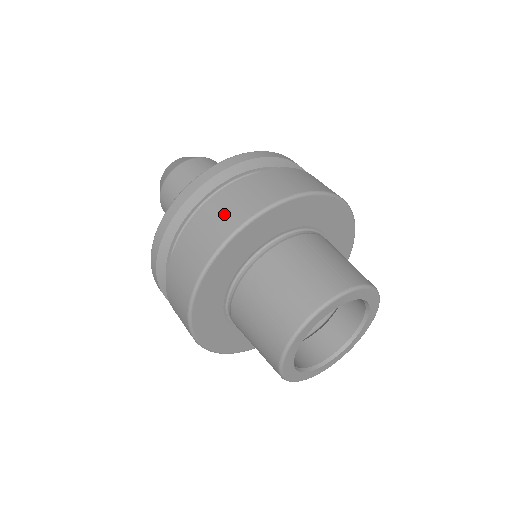
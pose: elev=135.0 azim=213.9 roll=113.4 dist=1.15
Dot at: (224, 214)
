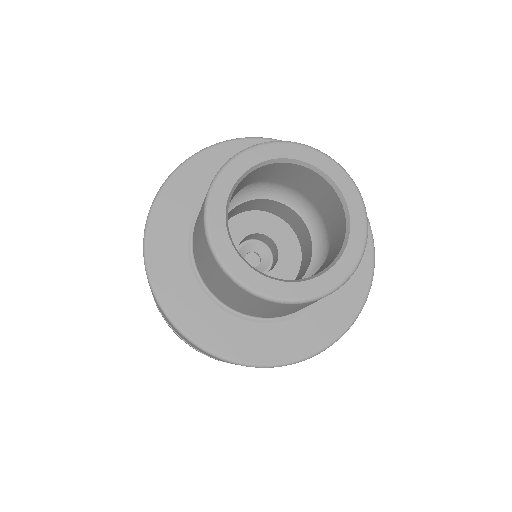
Dot at: occluded
